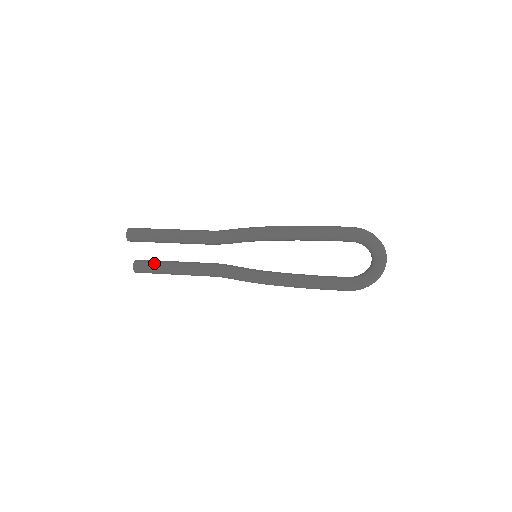
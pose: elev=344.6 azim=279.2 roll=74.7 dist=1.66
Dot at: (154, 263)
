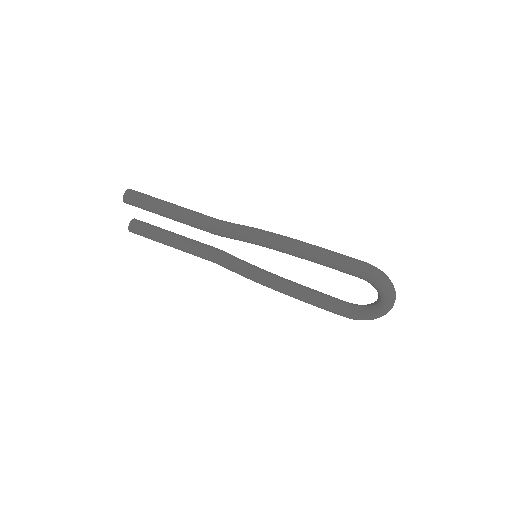
Dot at: (150, 229)
